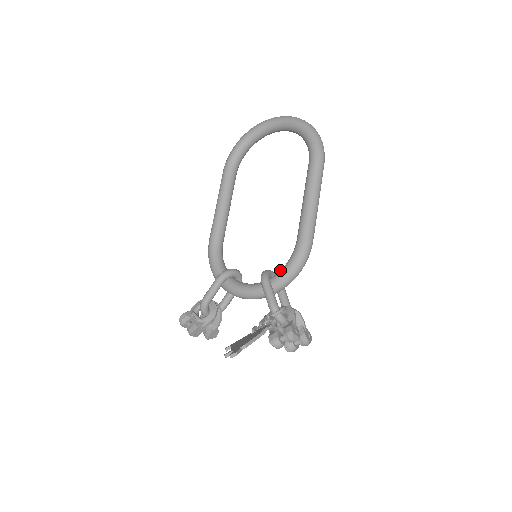
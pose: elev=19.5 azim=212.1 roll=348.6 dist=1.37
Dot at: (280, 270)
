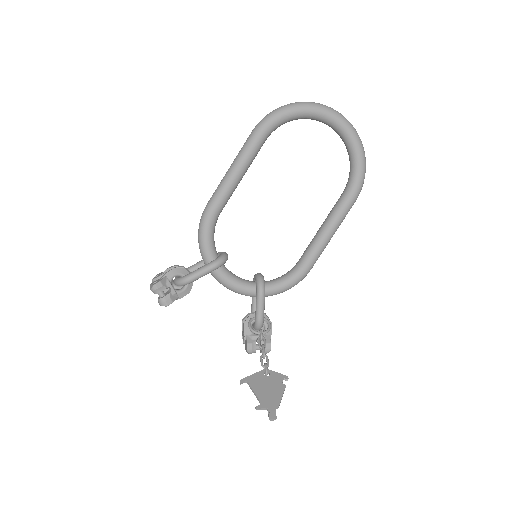
Dot at: (274, 283)
